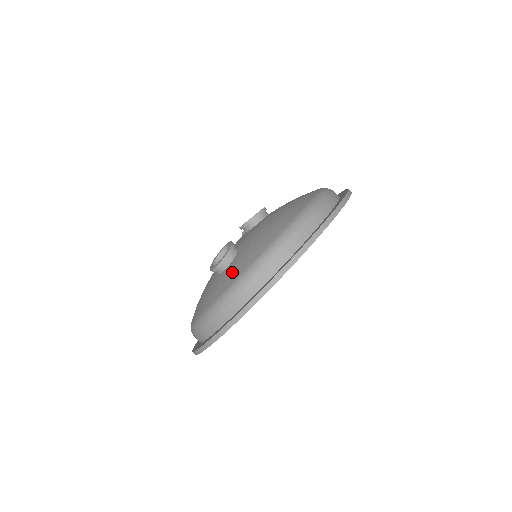
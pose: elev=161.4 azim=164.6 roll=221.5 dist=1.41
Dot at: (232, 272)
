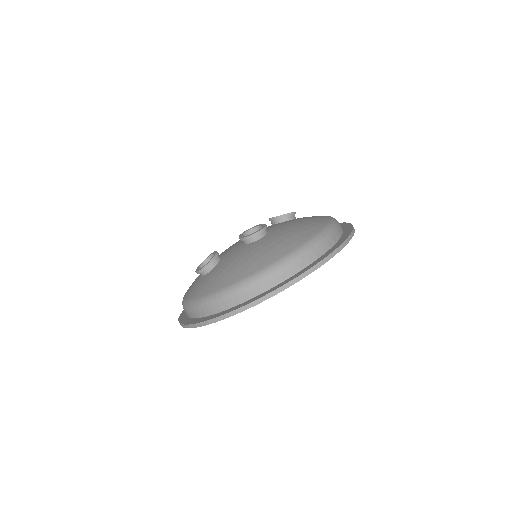
Dot at: (196, 288)
